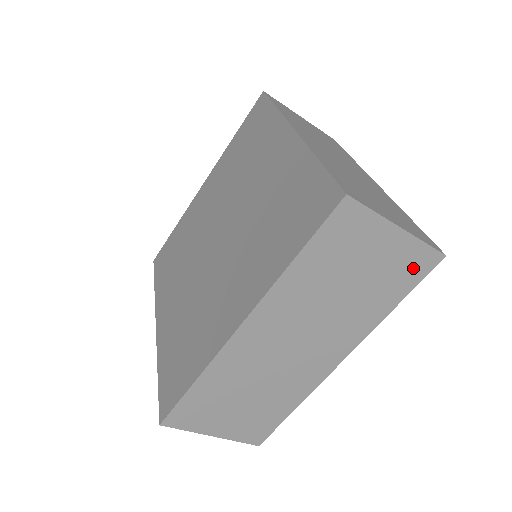
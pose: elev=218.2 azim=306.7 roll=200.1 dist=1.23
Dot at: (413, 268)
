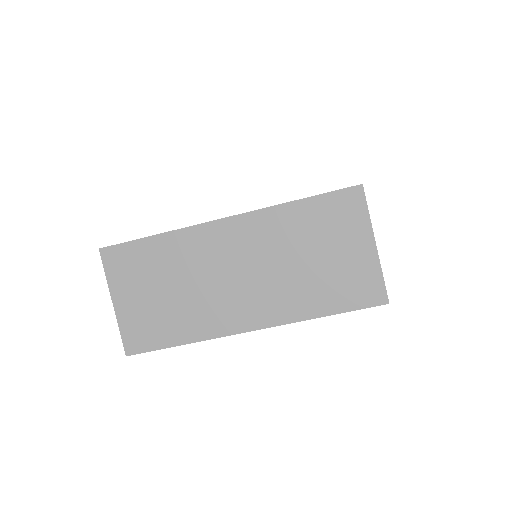
Dot at: (361, 290)
